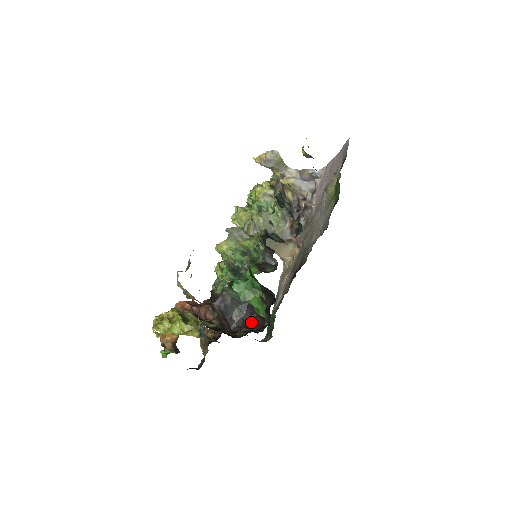
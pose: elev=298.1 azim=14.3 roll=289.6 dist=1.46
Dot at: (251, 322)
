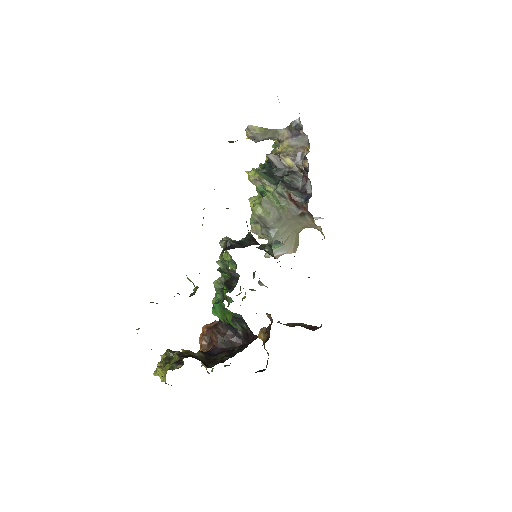
Dot at: occluded
